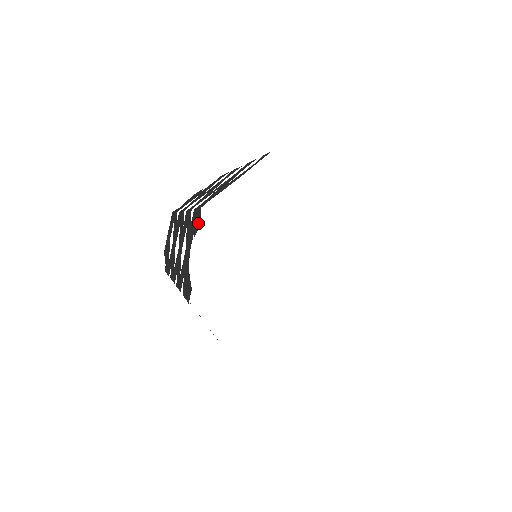
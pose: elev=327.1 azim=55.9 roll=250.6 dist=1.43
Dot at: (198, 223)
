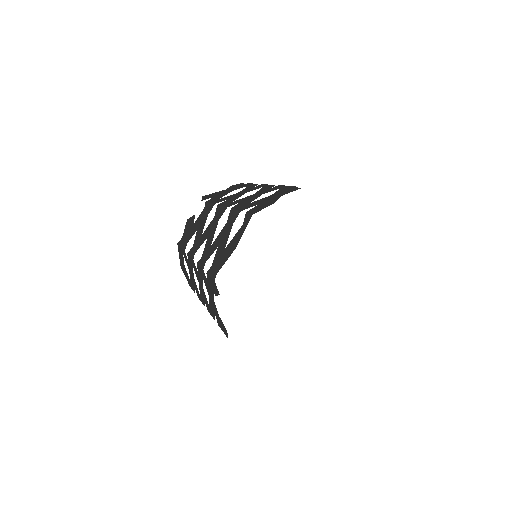
Dot at: (216, 290)
